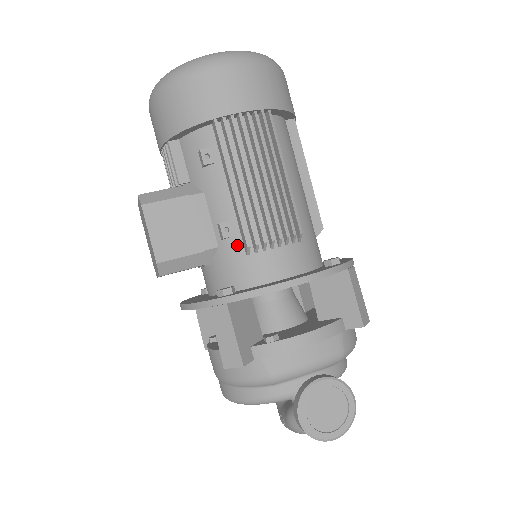
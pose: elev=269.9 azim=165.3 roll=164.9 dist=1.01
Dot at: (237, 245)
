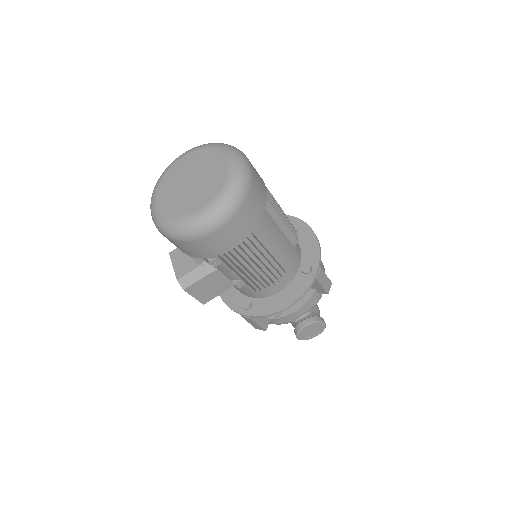
Dot at: (247, 287)
